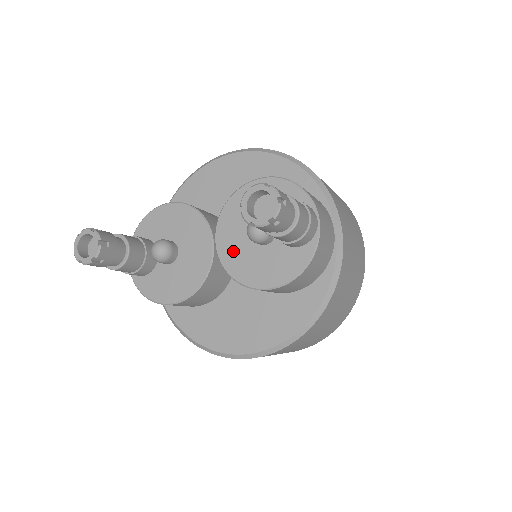
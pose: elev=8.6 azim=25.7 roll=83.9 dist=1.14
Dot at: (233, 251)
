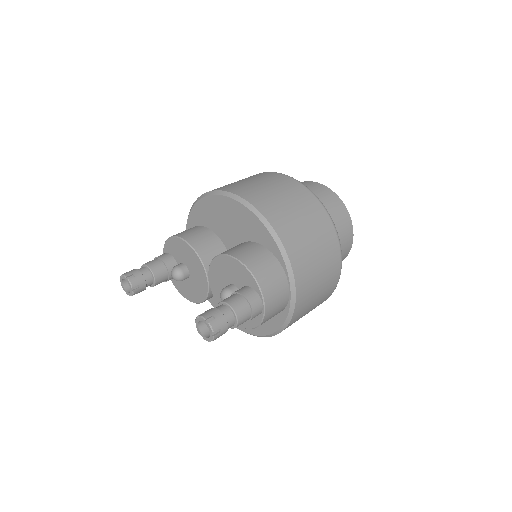
Dot at: (219, 293)
